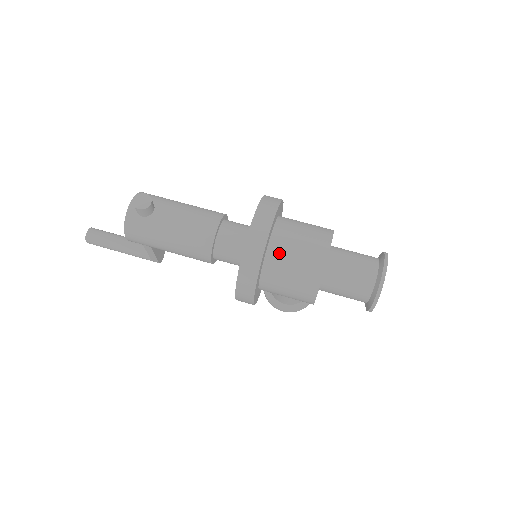
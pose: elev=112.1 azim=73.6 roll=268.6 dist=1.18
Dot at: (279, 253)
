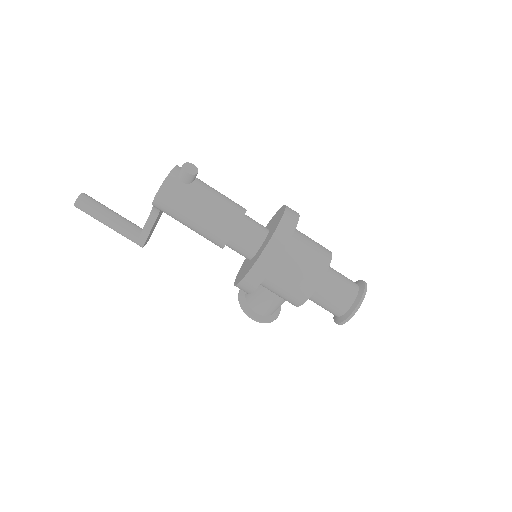
Dot at: (295, 248)
